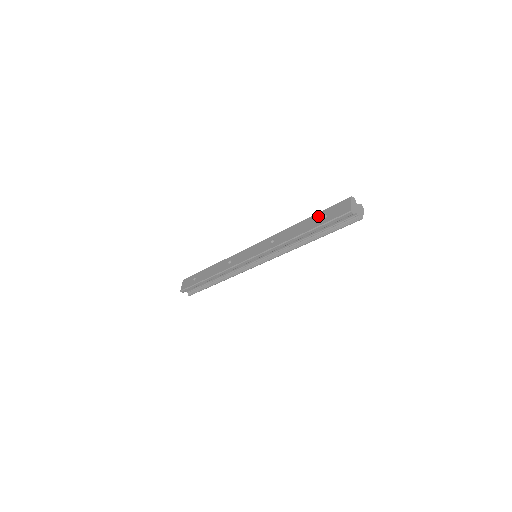
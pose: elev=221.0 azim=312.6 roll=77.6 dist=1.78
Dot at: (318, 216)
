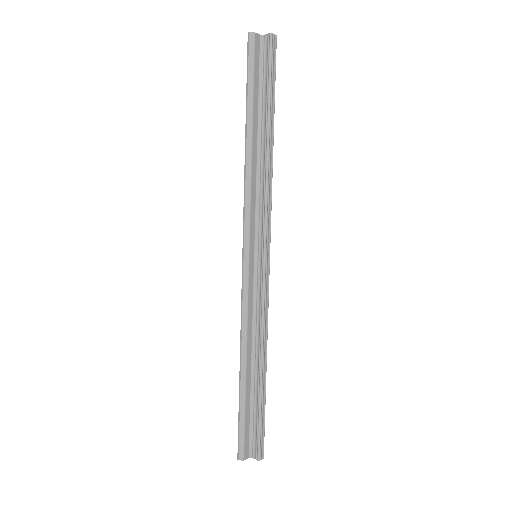
Dot at: occluded
